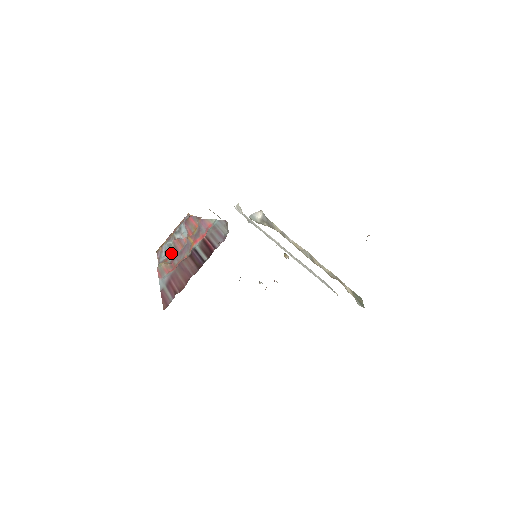
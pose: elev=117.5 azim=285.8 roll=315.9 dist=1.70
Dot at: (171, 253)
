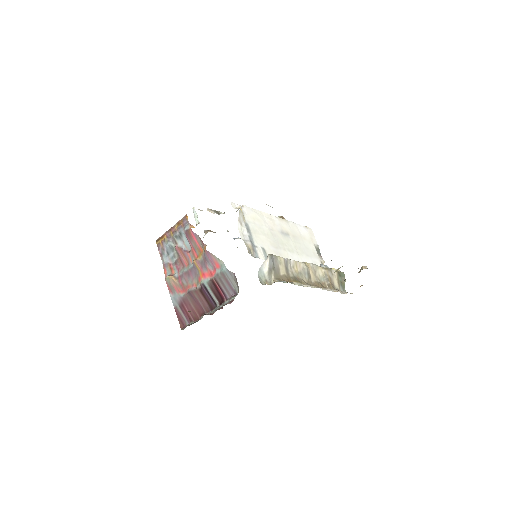
Dot at: (175, 259)
